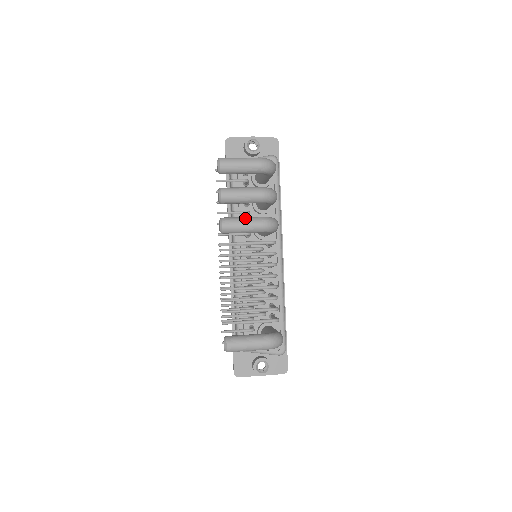
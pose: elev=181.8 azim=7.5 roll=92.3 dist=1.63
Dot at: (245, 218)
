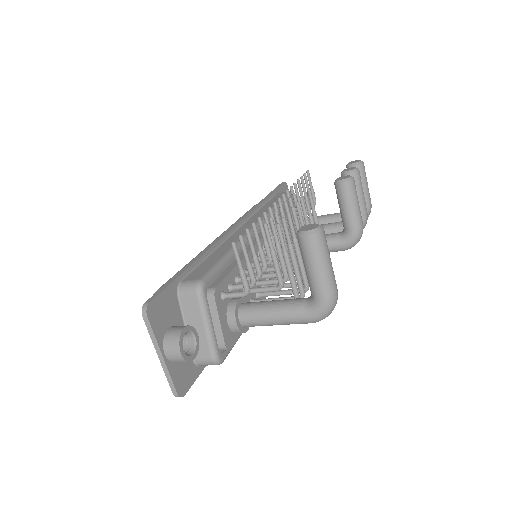
Dot at: occluded
